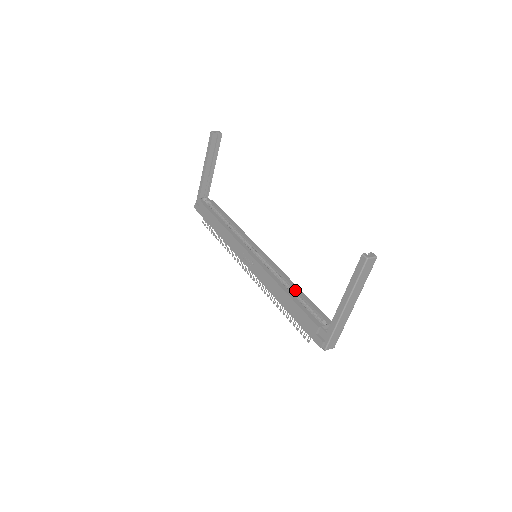
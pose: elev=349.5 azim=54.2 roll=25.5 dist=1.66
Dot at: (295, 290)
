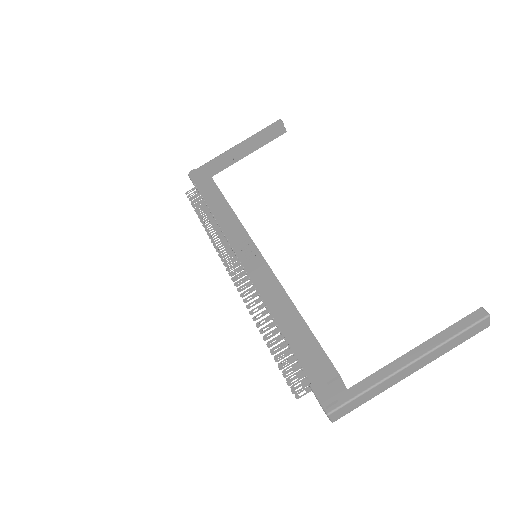
Dot at: occluded
